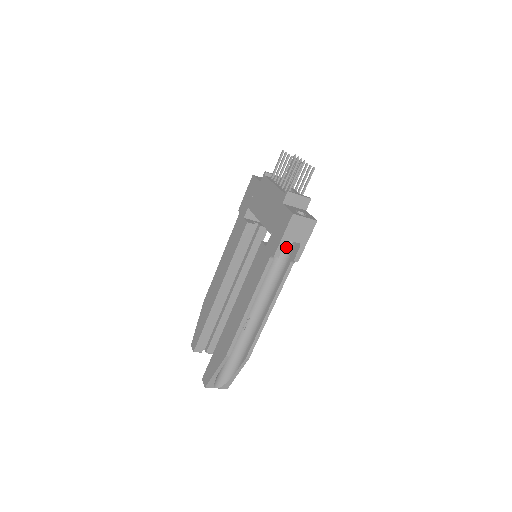
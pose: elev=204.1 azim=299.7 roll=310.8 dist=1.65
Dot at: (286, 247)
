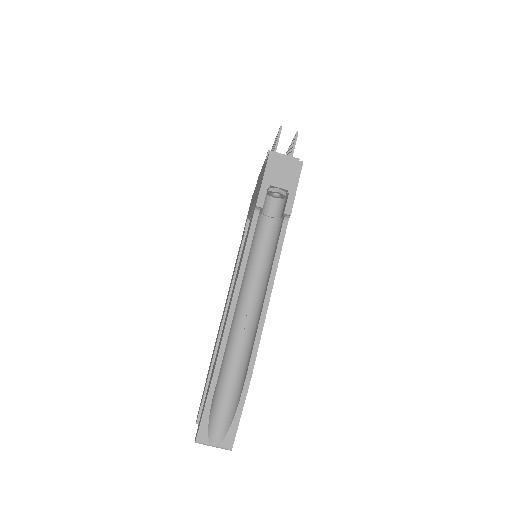
Dot at: (277, 211)
